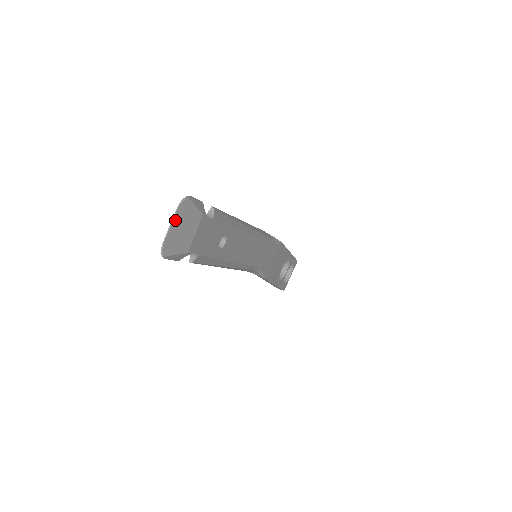
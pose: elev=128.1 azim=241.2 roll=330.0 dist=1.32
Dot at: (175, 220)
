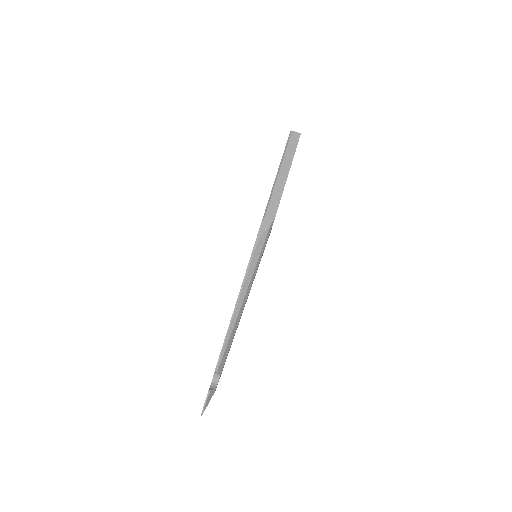
Dot at: occluded
